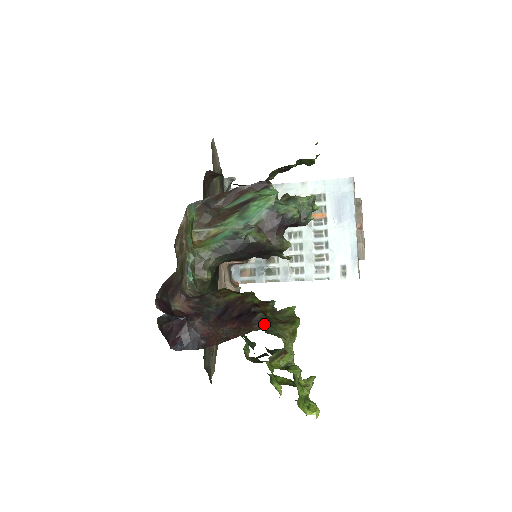
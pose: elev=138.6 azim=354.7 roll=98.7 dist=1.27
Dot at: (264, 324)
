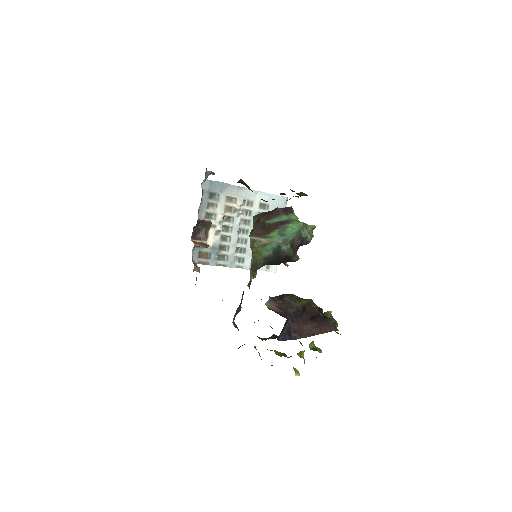
Dot at: (333, 326)
